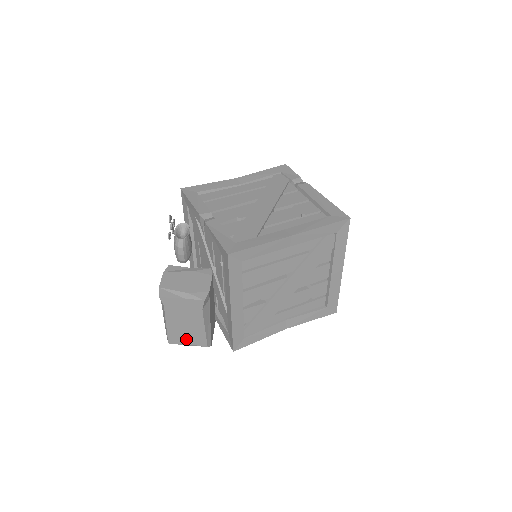
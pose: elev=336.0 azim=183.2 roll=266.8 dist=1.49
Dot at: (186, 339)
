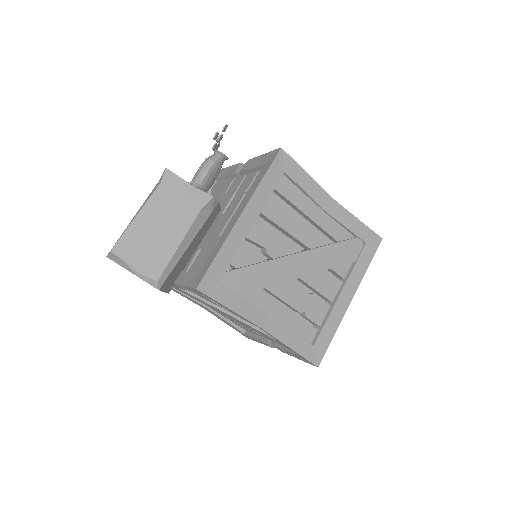
Dot at: (140, 254)
